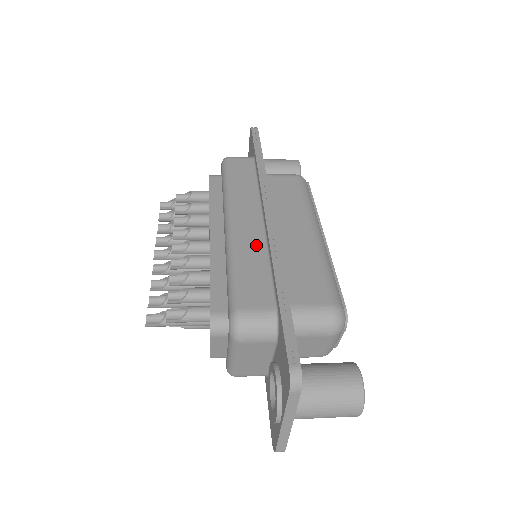
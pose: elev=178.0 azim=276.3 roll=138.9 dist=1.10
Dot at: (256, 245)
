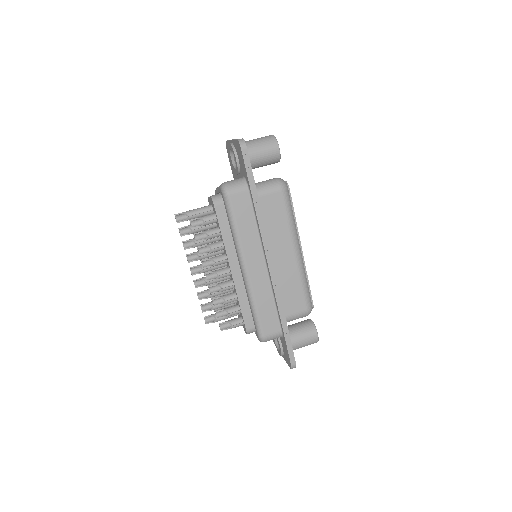
Dot at: (265, 289)
